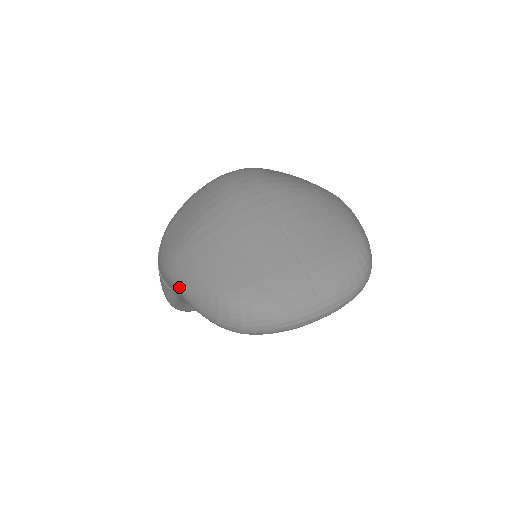
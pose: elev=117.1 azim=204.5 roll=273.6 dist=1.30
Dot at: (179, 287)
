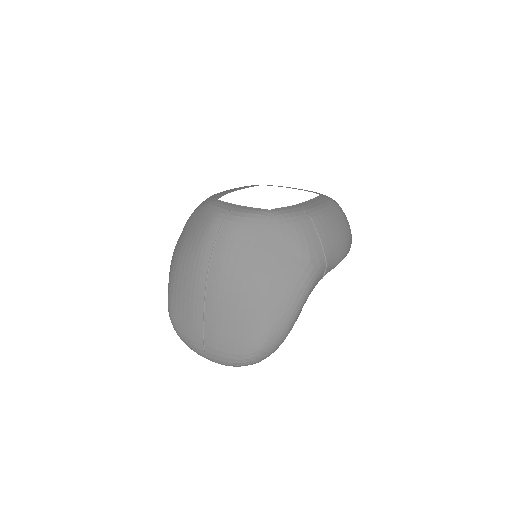
Dot at: occluded
